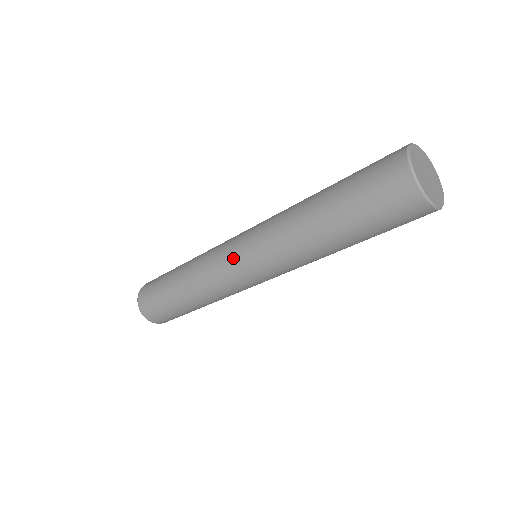
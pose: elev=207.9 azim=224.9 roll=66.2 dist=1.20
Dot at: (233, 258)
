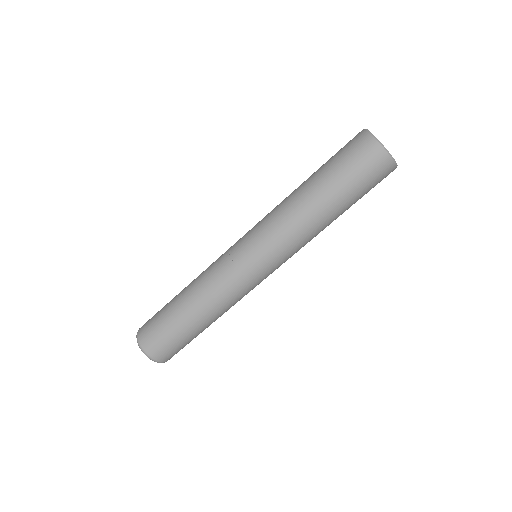
Dot at: (240, 253)
